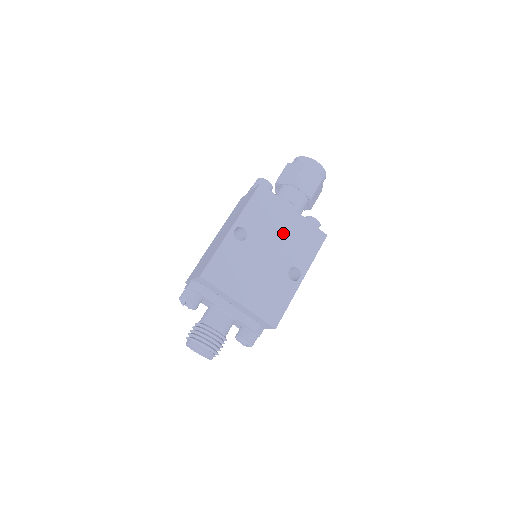
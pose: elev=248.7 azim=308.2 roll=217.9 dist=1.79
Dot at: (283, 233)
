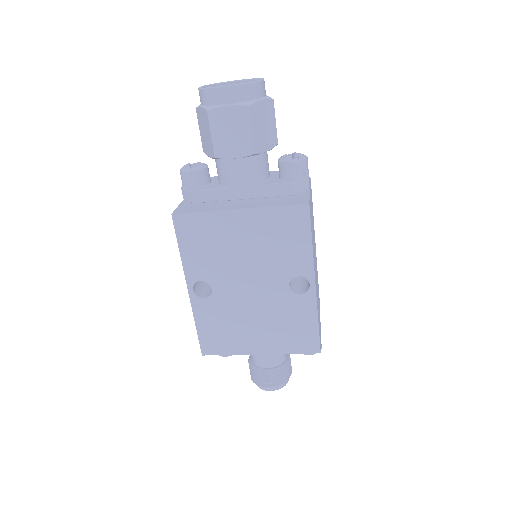
Dot at: (248, 250)
